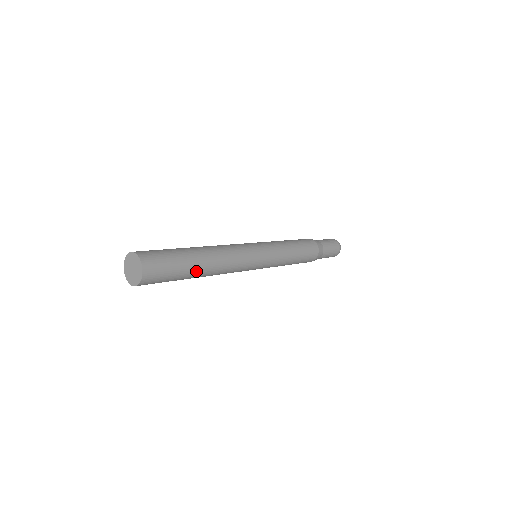
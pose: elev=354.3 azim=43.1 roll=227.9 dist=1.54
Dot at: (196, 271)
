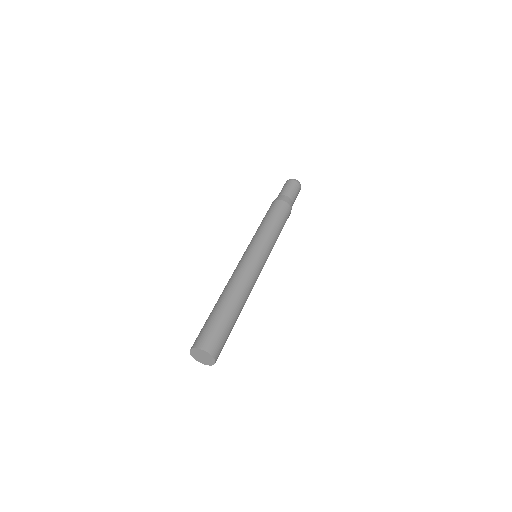
Dot at: occluded
